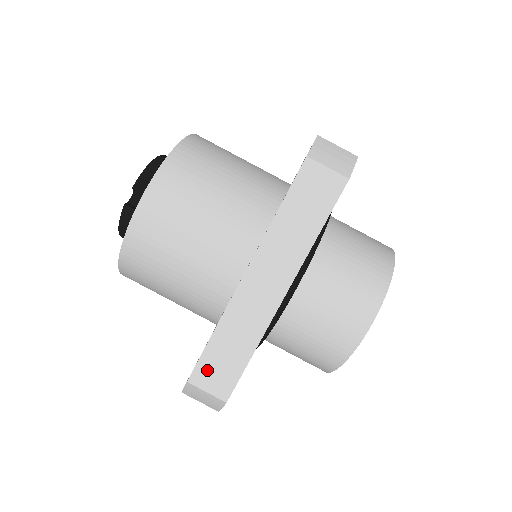
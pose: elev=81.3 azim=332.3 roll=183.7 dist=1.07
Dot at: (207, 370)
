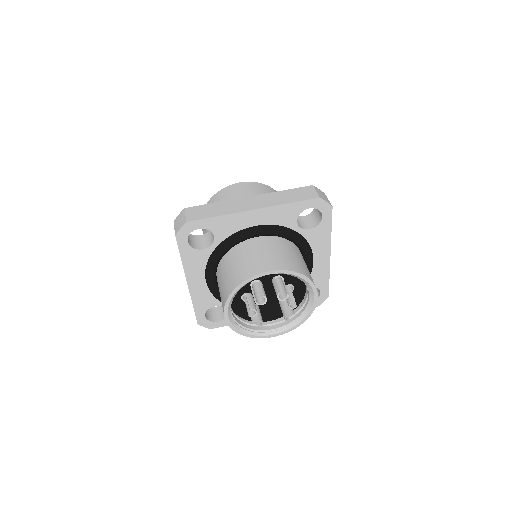
Dot at: (196, 210)
